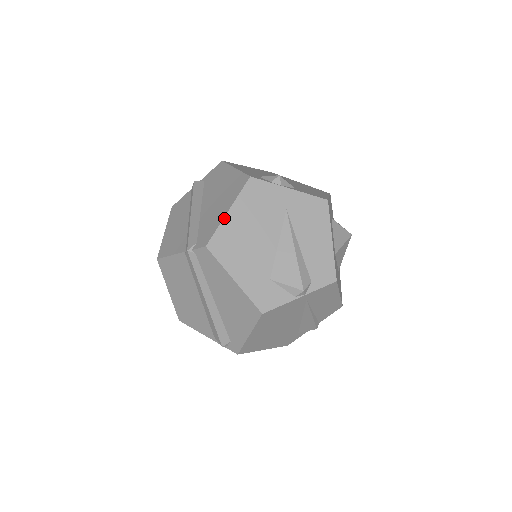
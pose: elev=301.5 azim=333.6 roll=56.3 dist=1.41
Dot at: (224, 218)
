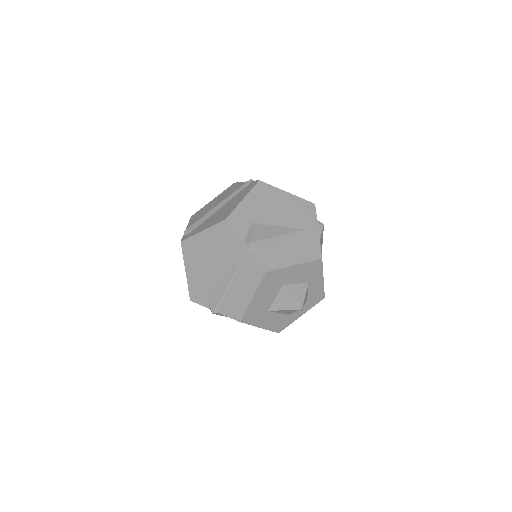
Dot at: (282, 190)
